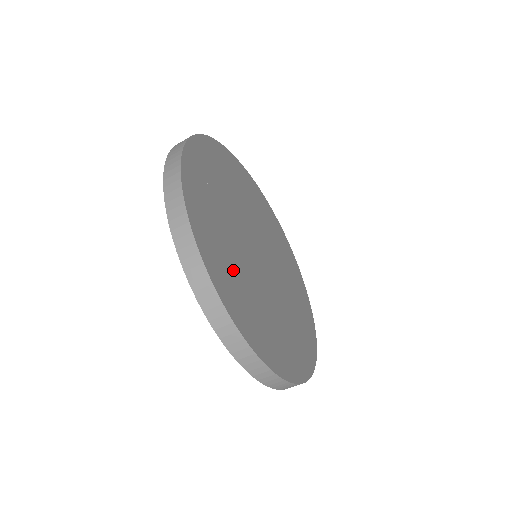
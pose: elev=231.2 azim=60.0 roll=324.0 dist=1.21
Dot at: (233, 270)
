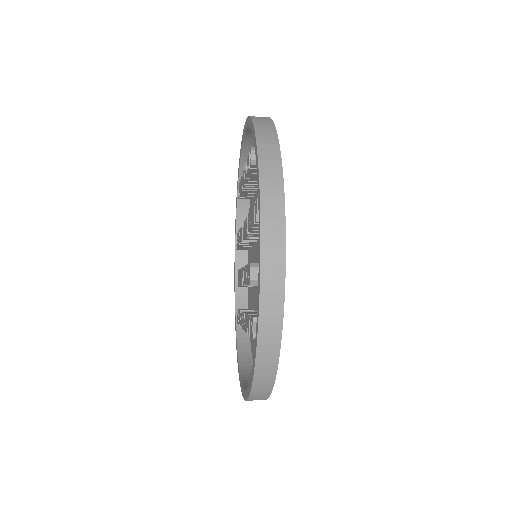
Dot at: occluded
